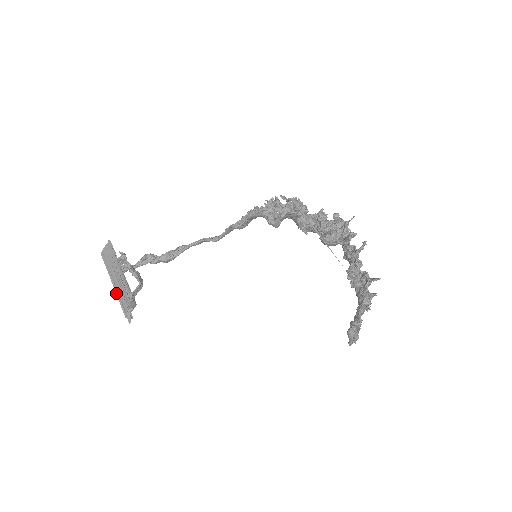
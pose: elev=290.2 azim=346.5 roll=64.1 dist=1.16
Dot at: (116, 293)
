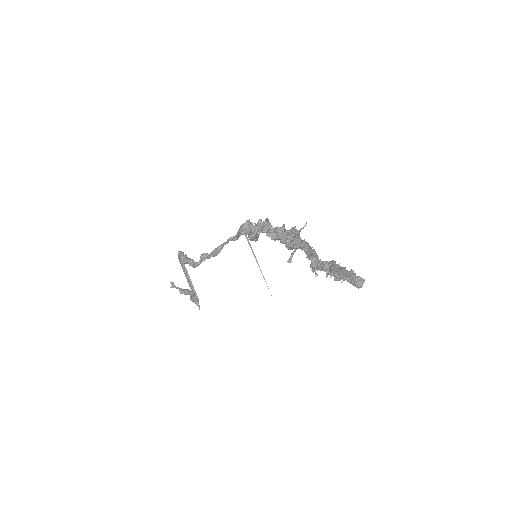
Dot at: occluded
